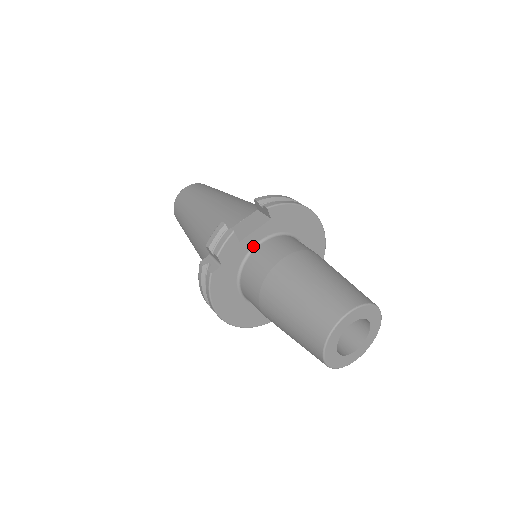
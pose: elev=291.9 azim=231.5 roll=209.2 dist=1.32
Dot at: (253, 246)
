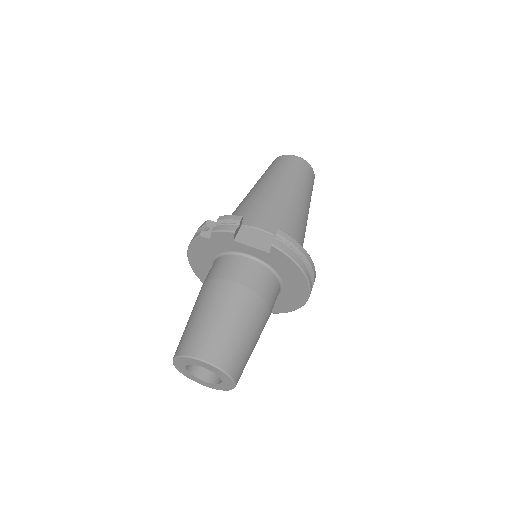
Dot at: (243, 252)
